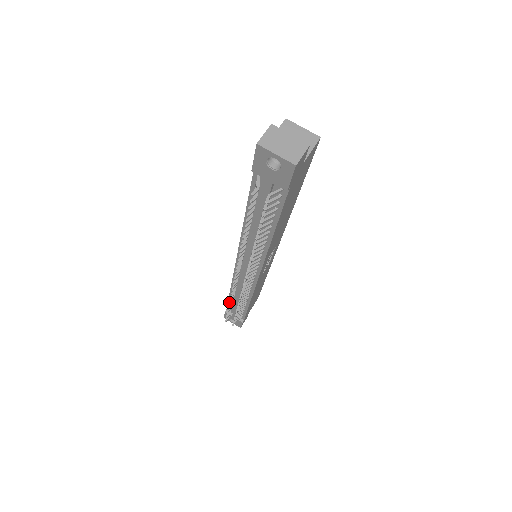
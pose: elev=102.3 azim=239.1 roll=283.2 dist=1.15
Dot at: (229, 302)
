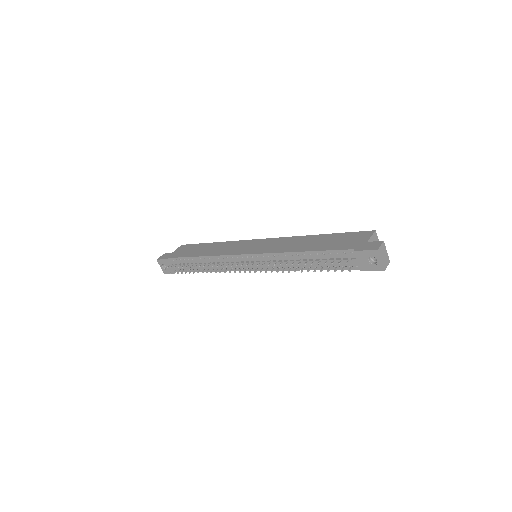
Dot at: occluded
